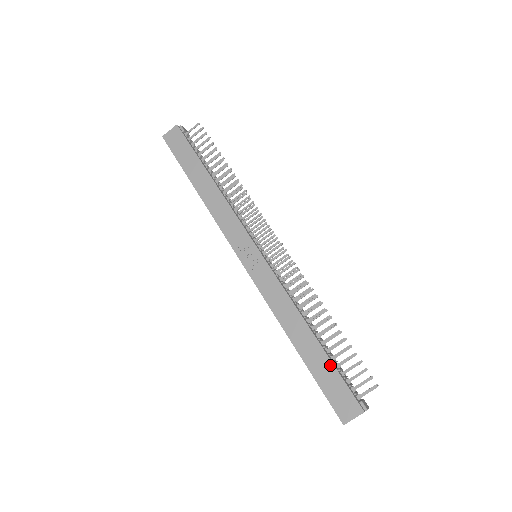
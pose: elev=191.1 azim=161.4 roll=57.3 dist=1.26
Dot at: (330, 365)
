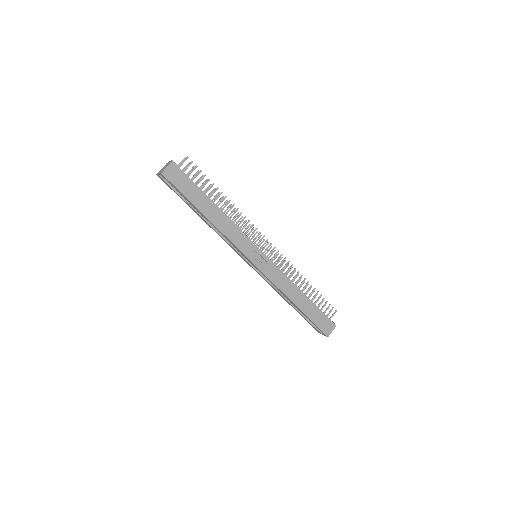
Dot at: (317, 309)
